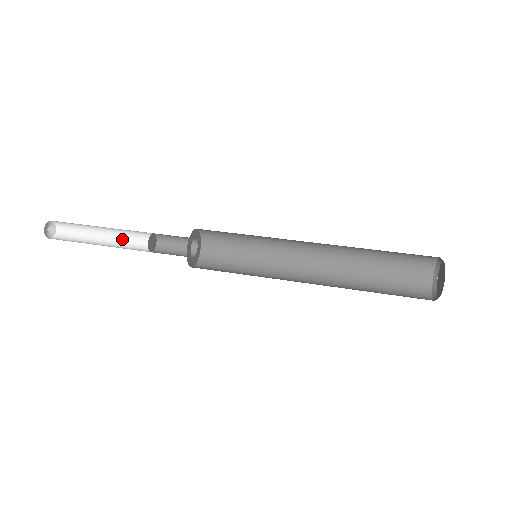
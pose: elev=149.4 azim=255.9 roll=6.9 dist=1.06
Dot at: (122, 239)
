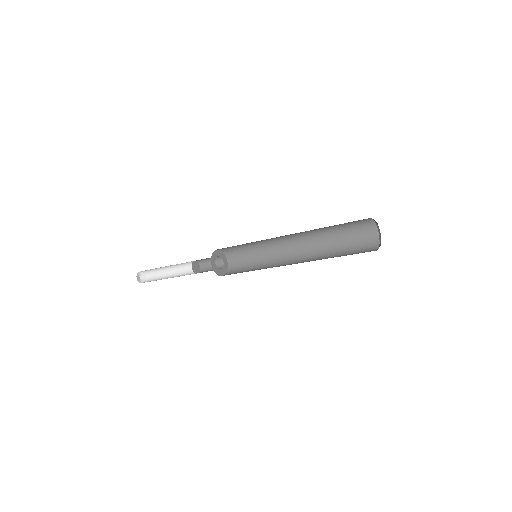
Dot at: (179, 276)
